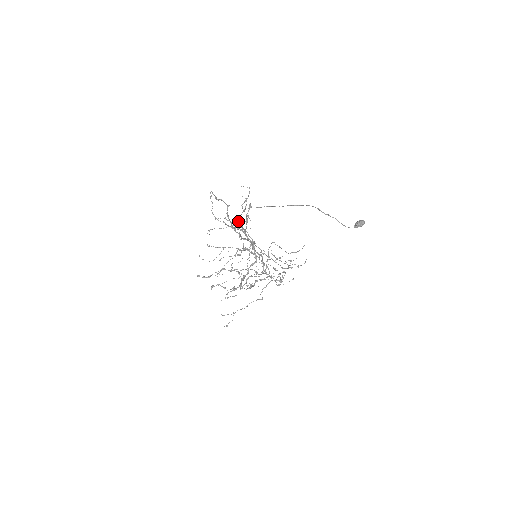
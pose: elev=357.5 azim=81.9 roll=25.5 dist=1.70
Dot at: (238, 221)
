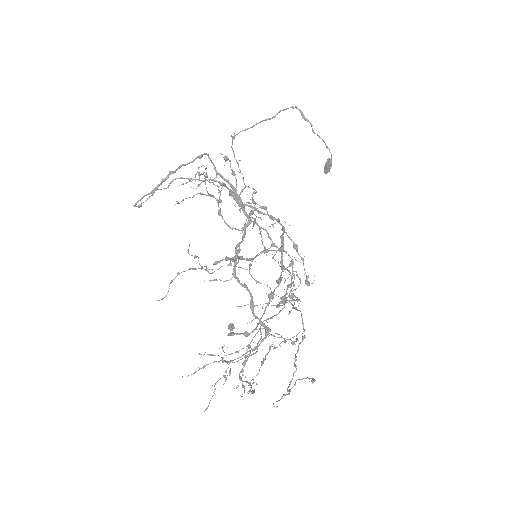
Dot at: occluded
